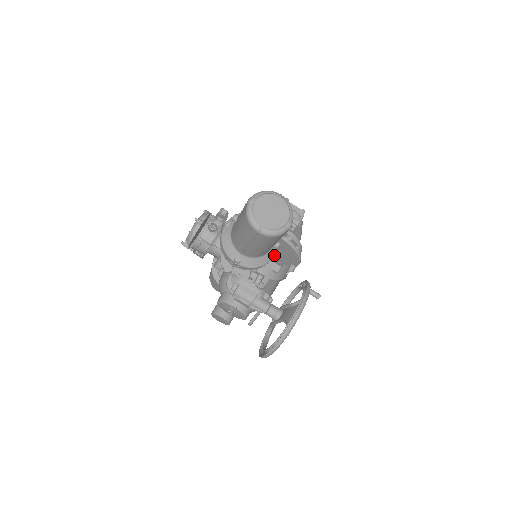
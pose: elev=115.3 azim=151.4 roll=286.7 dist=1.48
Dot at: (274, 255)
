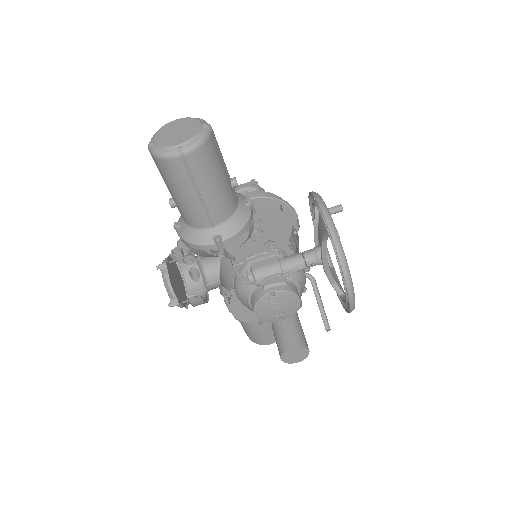
Dot at: (248, 203)
